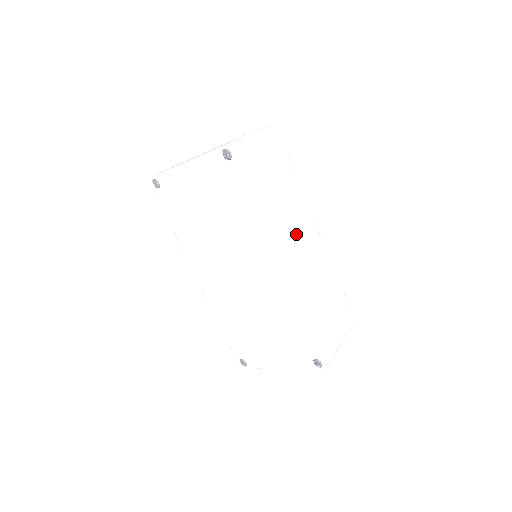
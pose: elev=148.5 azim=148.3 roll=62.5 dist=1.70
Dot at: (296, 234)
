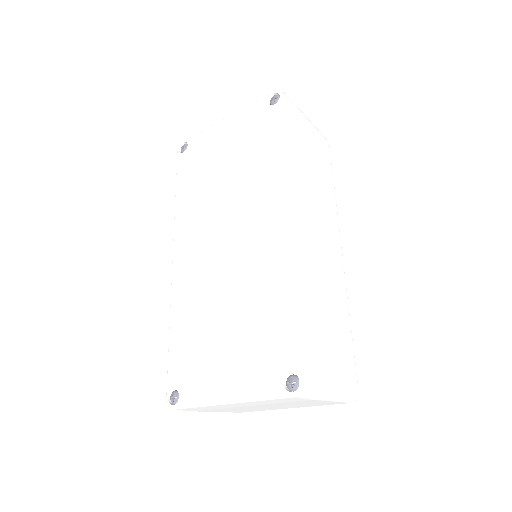
Dot at: (317, 220)
